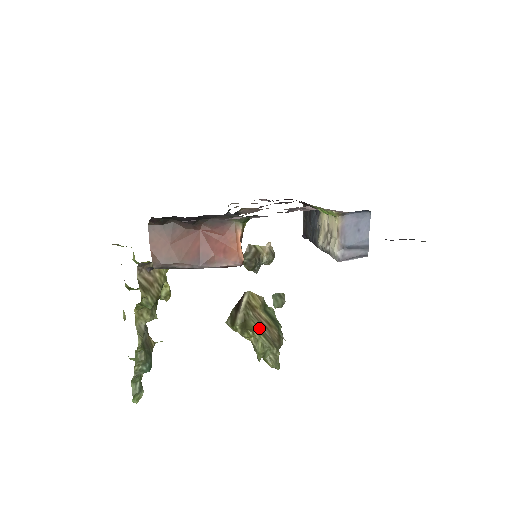
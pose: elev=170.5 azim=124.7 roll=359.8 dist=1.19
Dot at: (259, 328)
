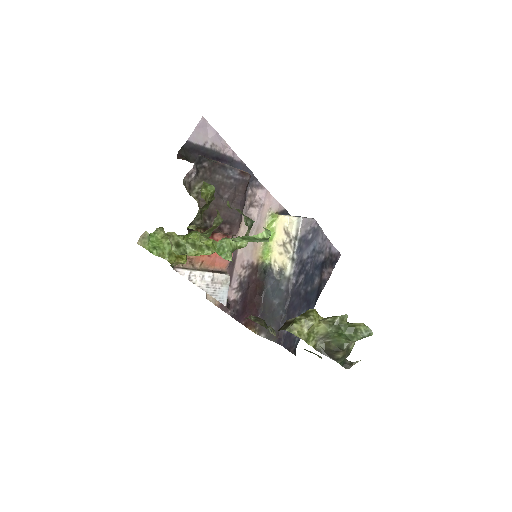
Dot at: occluded
